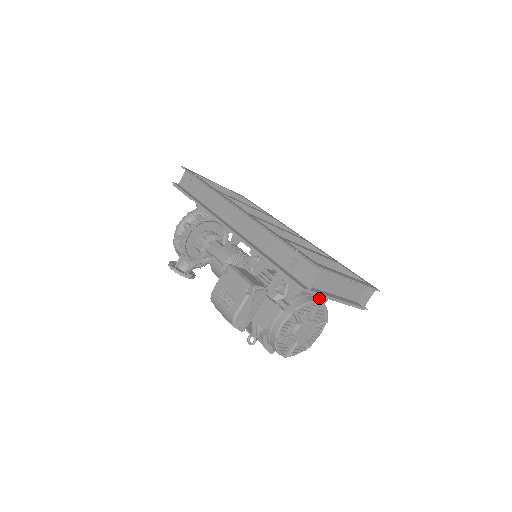
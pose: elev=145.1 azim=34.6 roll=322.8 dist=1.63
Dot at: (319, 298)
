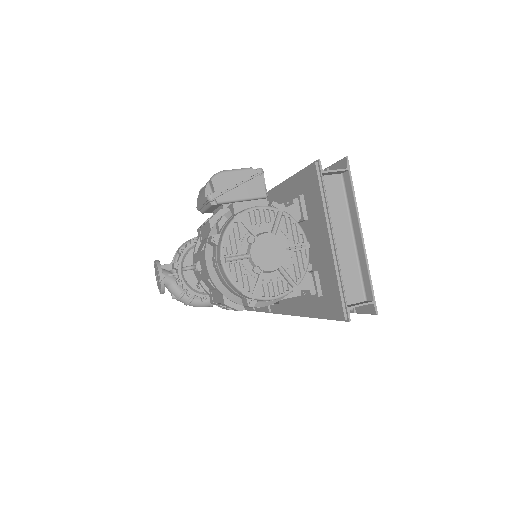
Dot at: occluded
